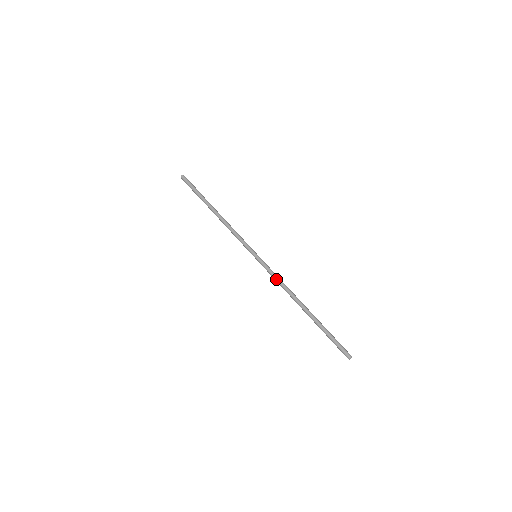
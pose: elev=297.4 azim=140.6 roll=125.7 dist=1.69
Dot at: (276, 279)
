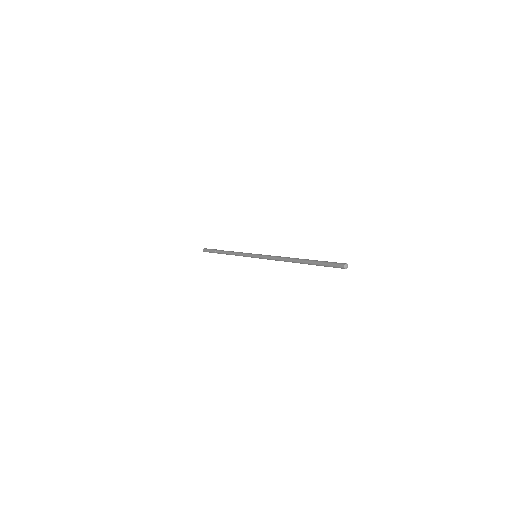
Dot at: (271, 258)
